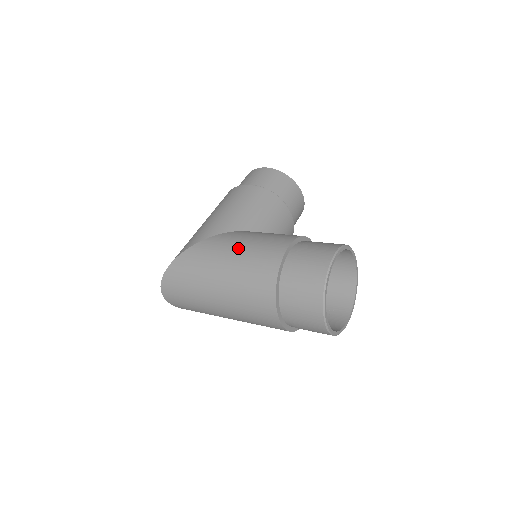
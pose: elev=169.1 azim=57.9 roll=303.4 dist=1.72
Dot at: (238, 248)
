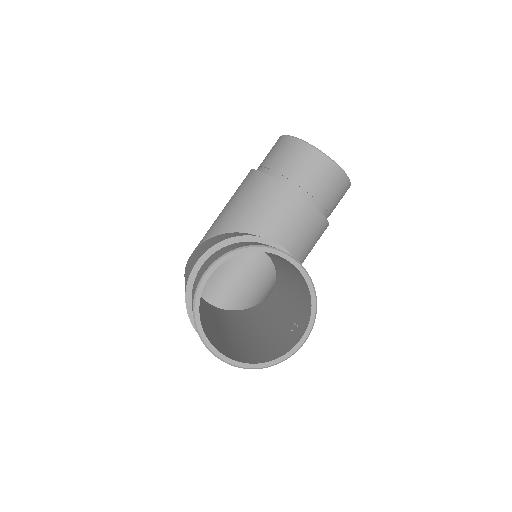
Dot at: (190, 262)
